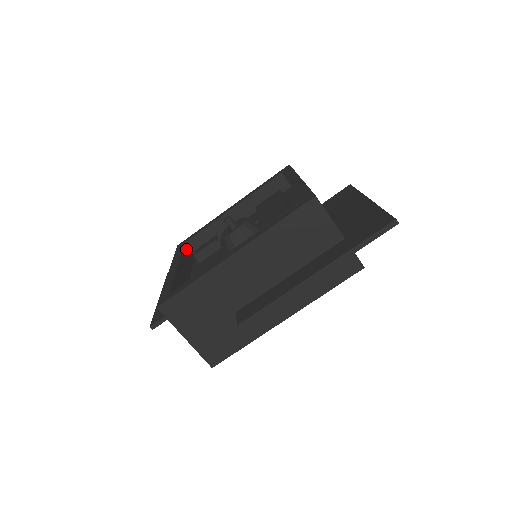
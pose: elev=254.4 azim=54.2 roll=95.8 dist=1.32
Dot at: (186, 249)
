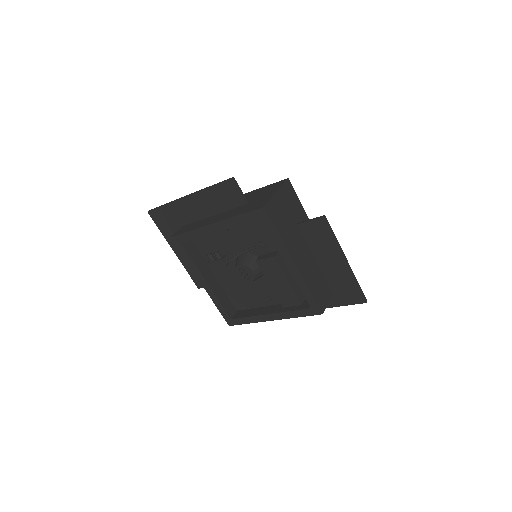
Dot at: (187, 246)
